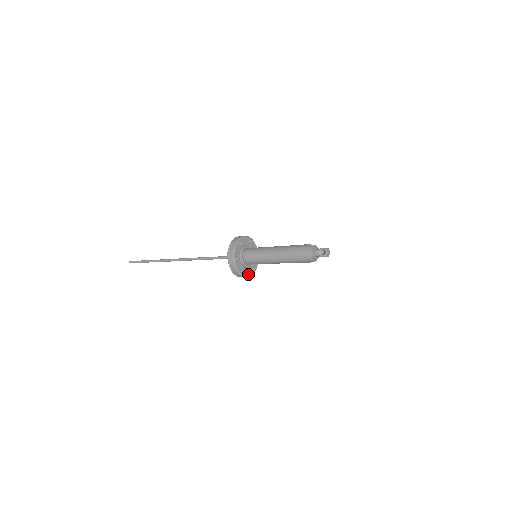
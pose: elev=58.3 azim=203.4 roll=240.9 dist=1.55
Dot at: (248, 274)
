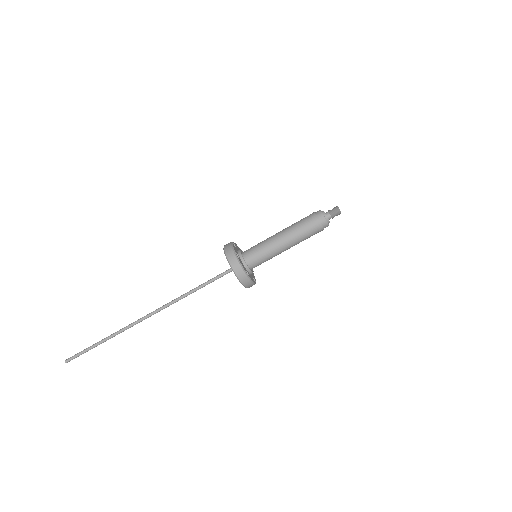
Dot at: (254, 278)
